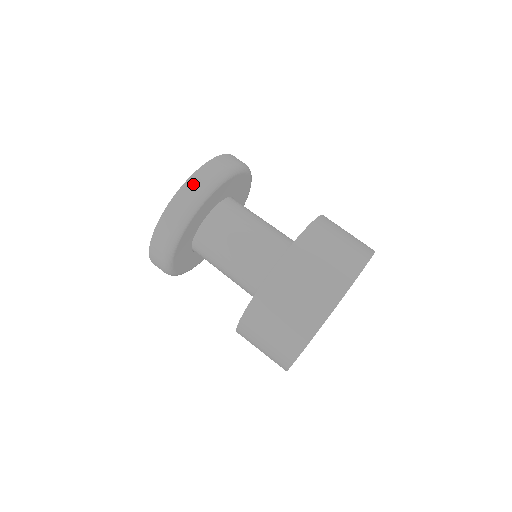
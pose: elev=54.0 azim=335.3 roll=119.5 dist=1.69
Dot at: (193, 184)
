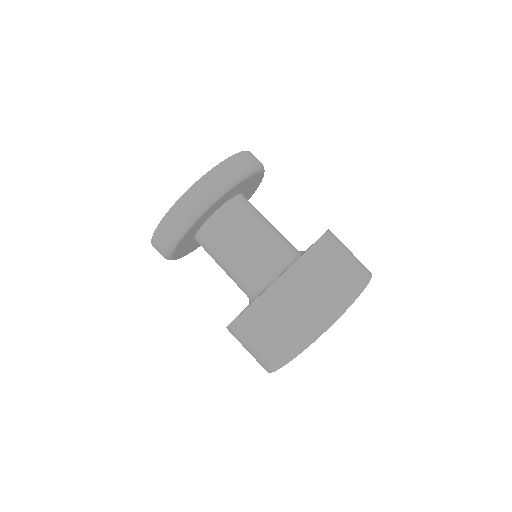
Dot at: (166, 227)
